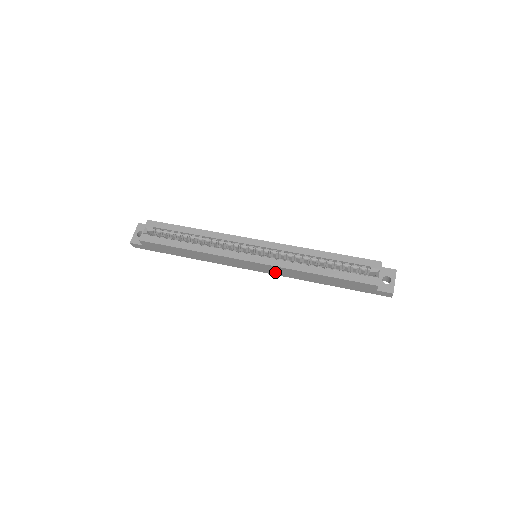
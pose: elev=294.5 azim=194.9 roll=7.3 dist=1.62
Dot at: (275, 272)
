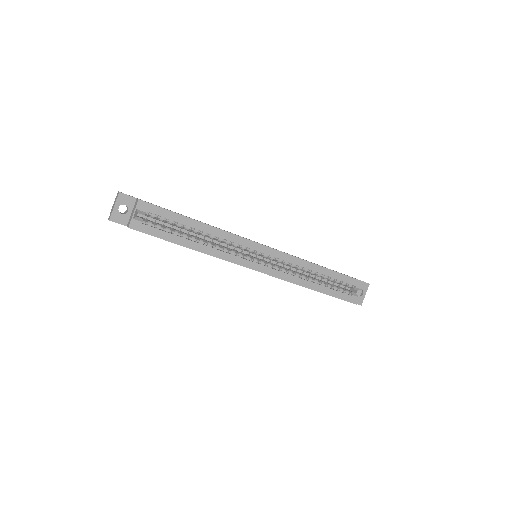
Dot at: occluded
